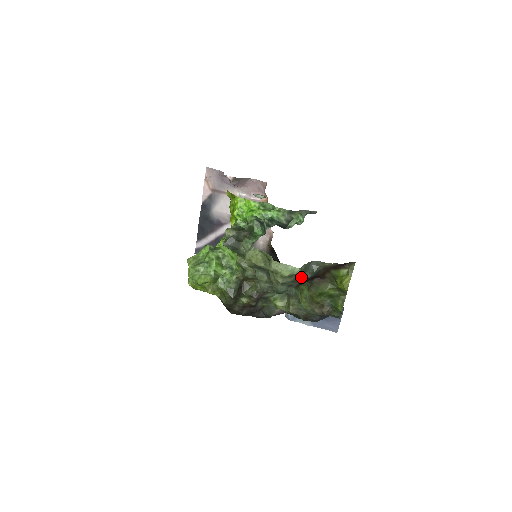
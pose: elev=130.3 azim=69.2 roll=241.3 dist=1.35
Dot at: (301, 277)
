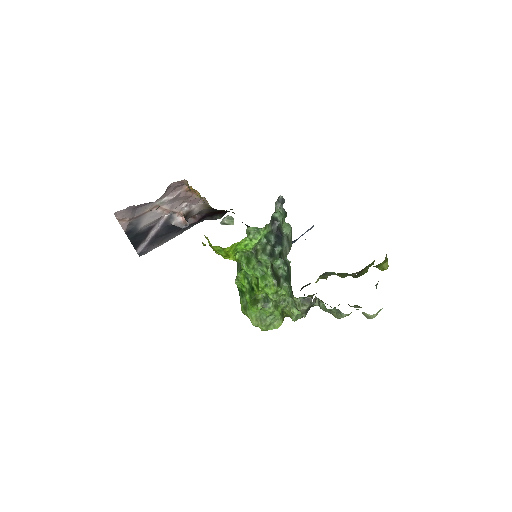
Dot at: occluded
